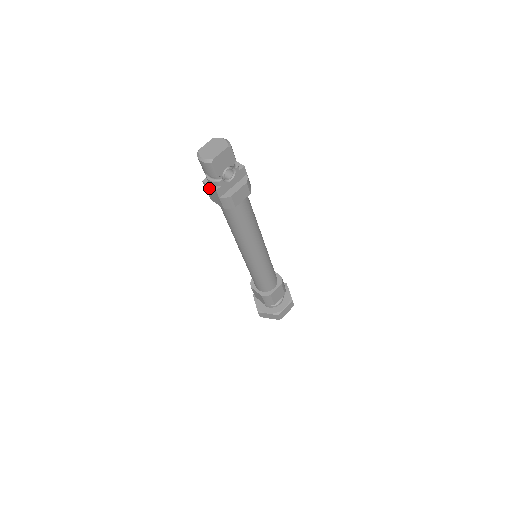
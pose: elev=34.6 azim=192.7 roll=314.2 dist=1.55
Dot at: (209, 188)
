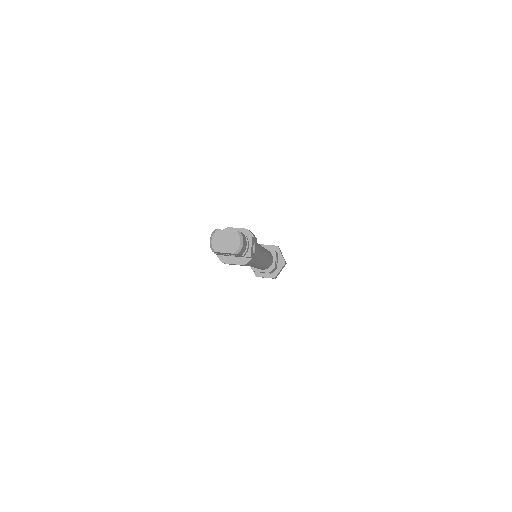
Dot at: occluded
